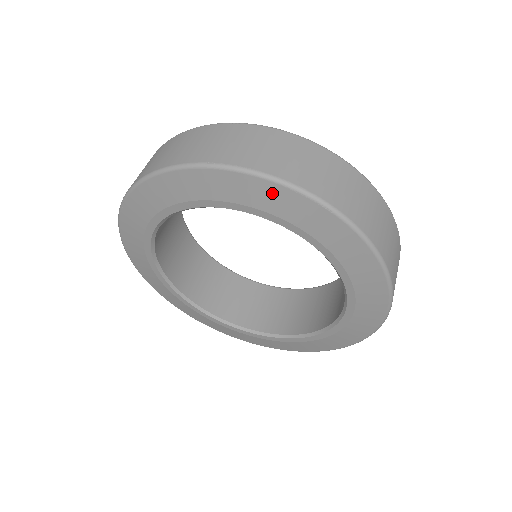
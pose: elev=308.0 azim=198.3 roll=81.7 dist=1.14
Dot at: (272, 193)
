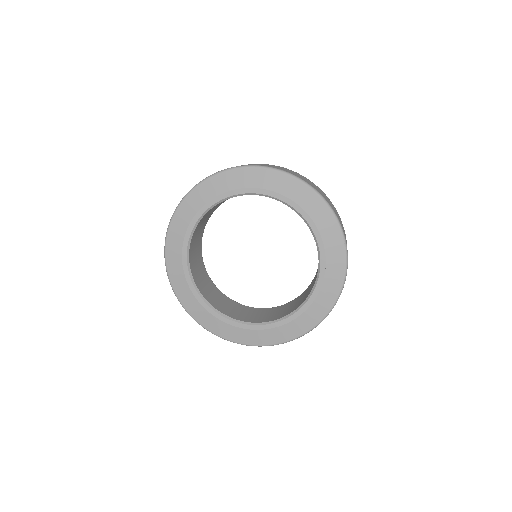
Dot at: (209, 186)
